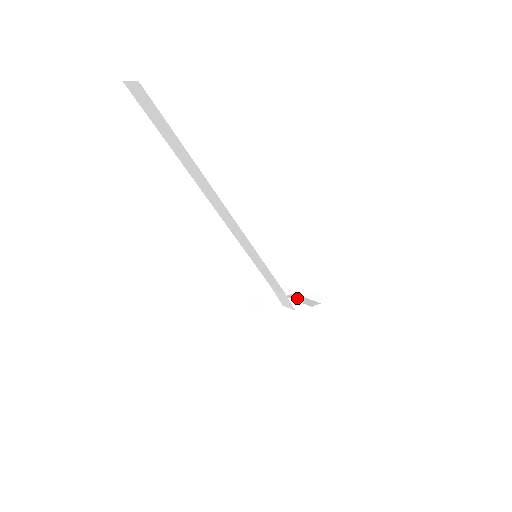
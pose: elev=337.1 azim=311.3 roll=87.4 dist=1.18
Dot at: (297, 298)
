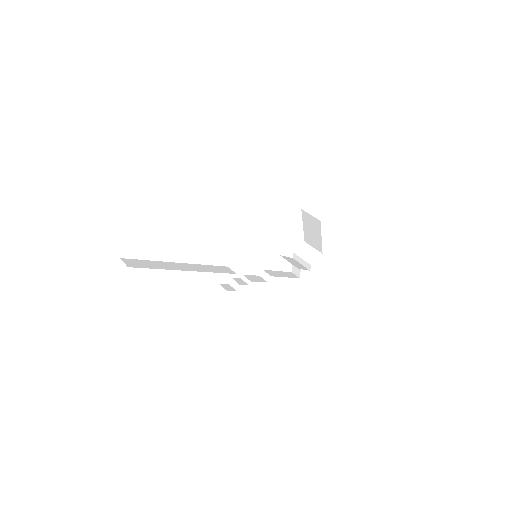
Dot at: (302, 254)
